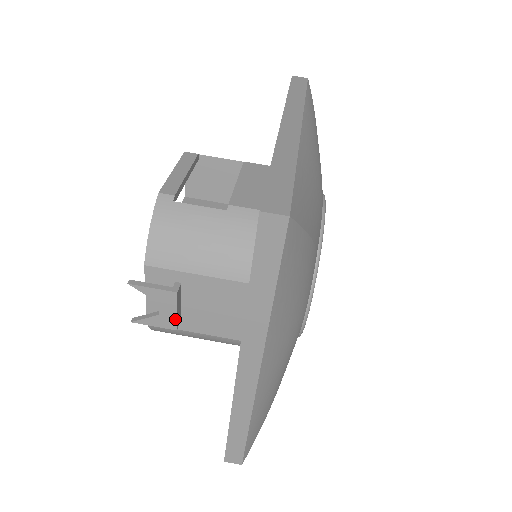
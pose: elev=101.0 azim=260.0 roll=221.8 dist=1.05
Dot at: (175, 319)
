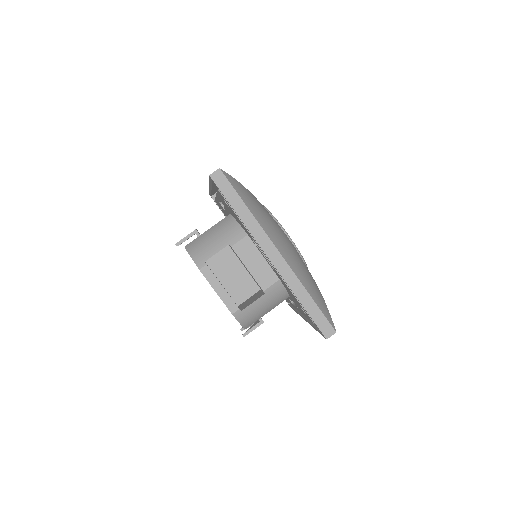
Dot at: occluded
